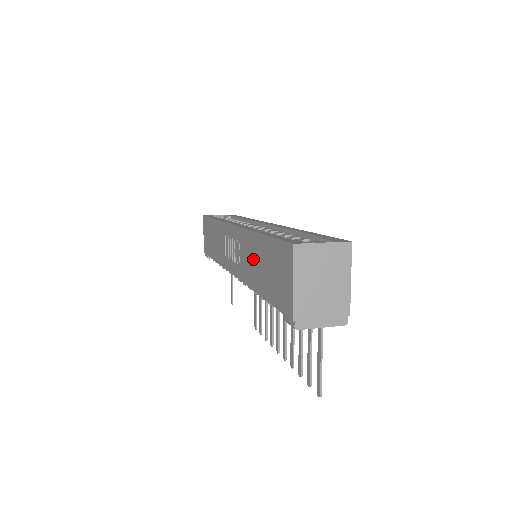
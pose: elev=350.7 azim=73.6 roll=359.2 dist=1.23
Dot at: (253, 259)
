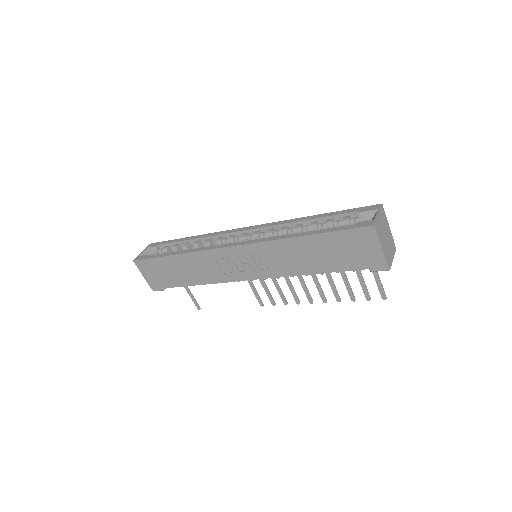
Dot at: (298, 255)
